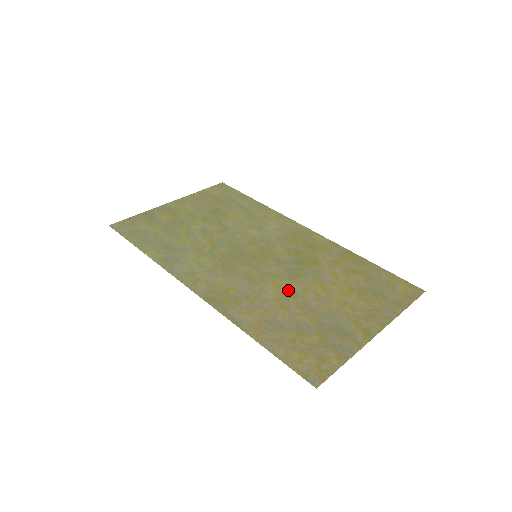
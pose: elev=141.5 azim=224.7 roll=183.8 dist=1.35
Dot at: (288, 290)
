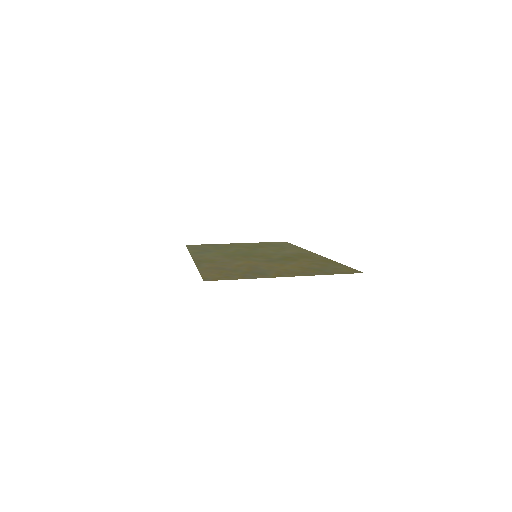
Dot at: (253, 263)
